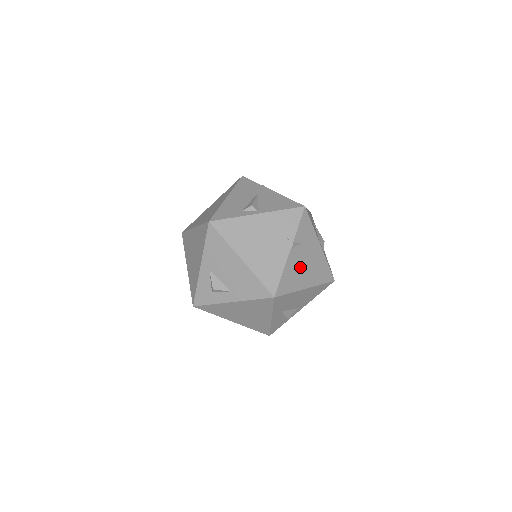
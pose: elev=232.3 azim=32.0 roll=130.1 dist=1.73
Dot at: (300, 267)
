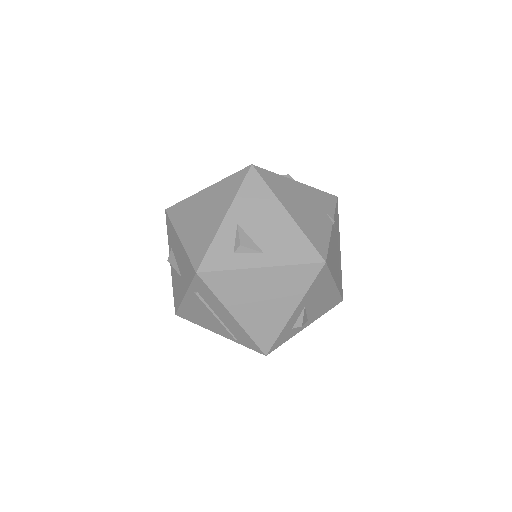
Dot at: (334, 253)
